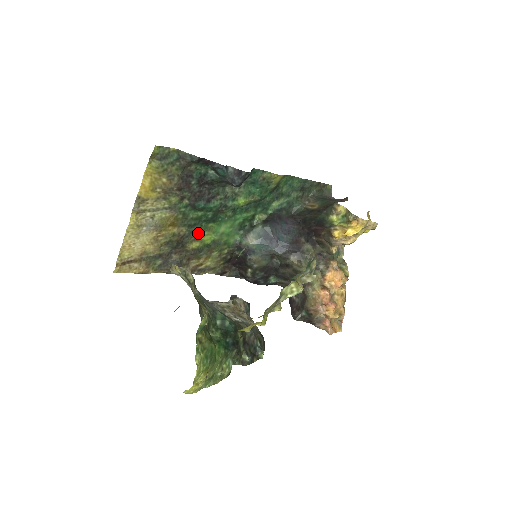
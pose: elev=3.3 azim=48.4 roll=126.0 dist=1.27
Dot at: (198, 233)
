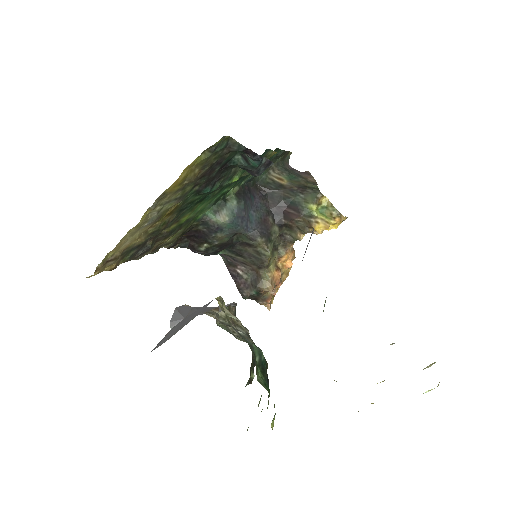
Dot at: (182, 215)
